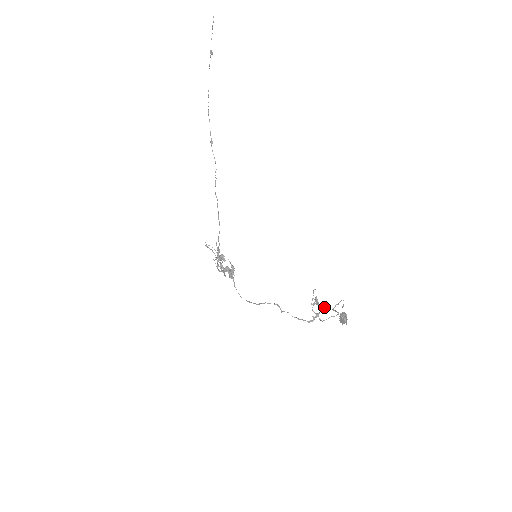
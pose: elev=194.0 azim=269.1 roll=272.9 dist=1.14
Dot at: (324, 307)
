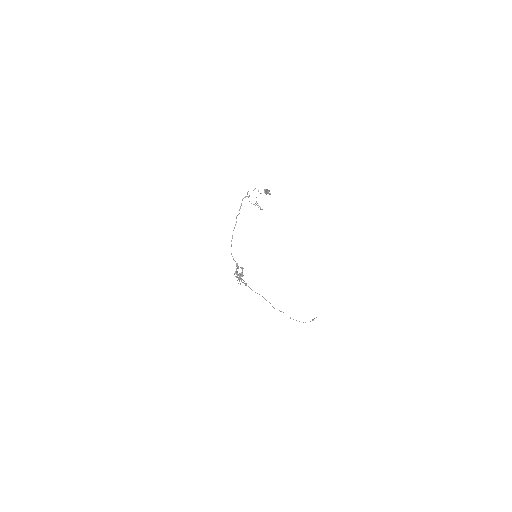
Dot at: occluded
